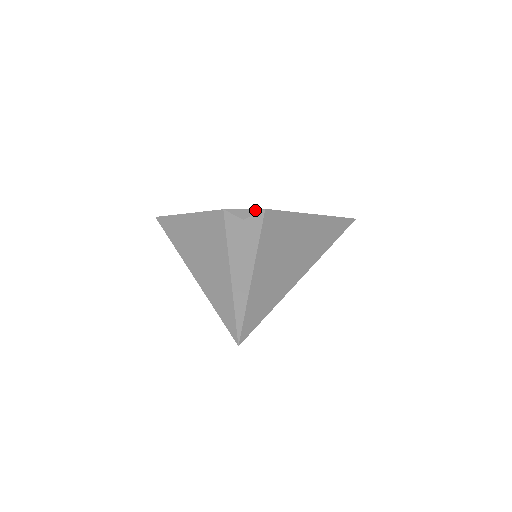
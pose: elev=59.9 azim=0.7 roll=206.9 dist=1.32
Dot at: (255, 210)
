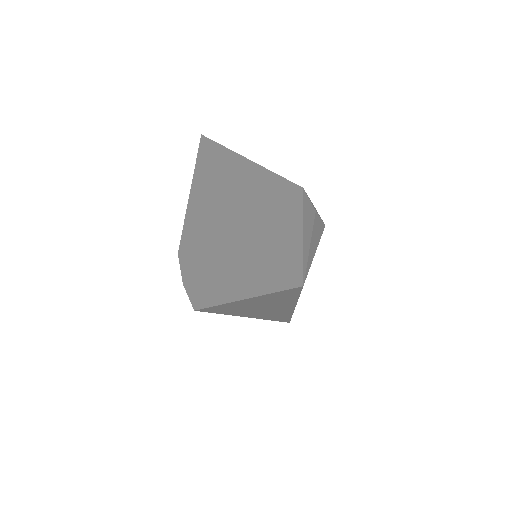
Dot at: occluded
